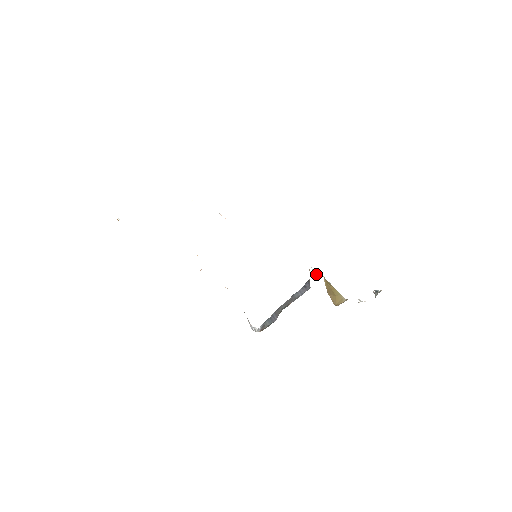
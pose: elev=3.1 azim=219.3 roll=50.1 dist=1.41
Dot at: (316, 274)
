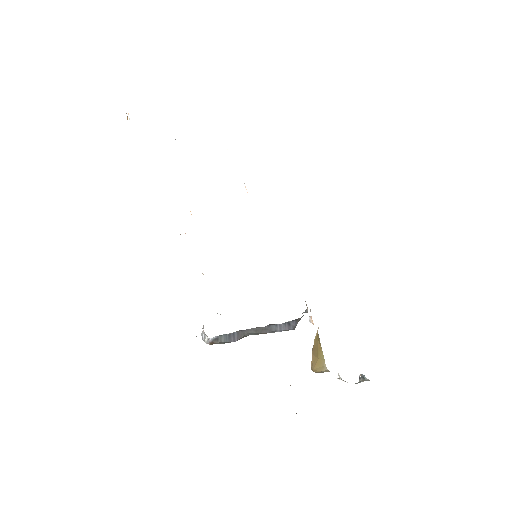
Dot at: (310, 318)
